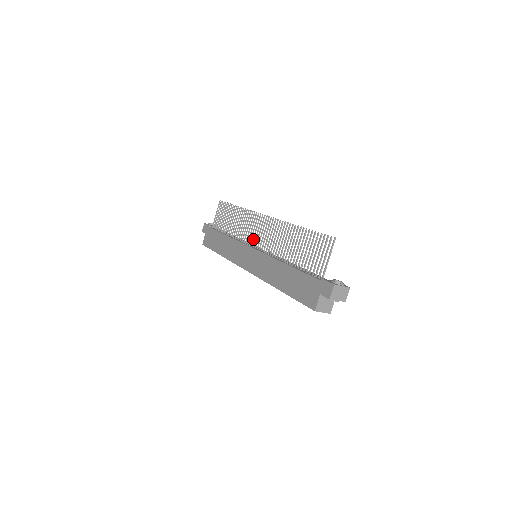
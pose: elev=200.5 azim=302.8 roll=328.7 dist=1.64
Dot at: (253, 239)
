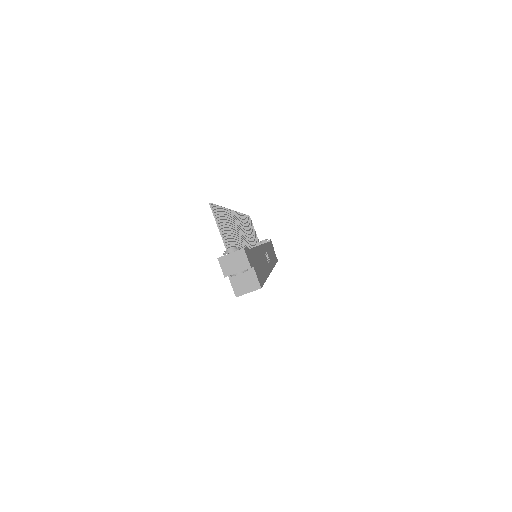
Dot at: (247, 241)
